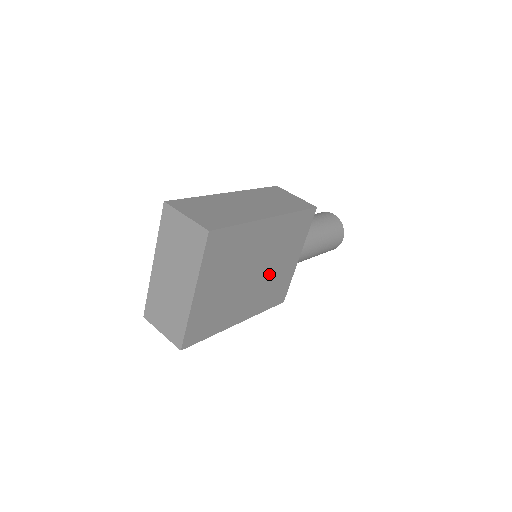
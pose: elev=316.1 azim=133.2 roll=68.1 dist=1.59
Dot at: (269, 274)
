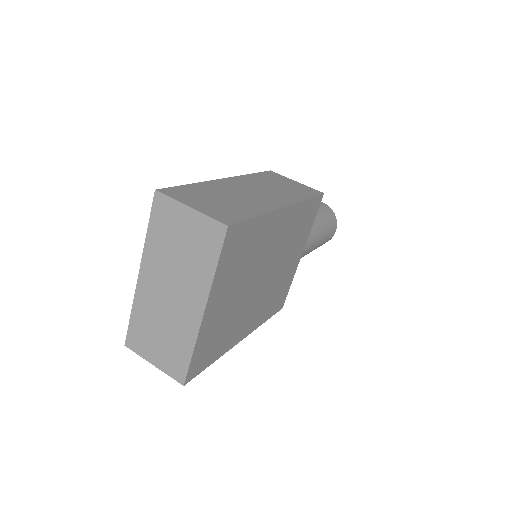
Dot at: (275, 277)
